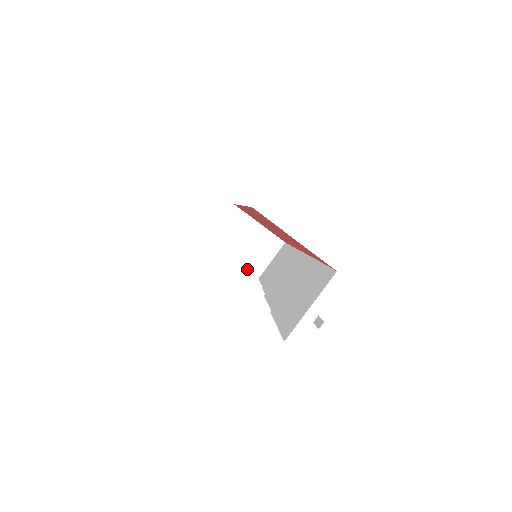
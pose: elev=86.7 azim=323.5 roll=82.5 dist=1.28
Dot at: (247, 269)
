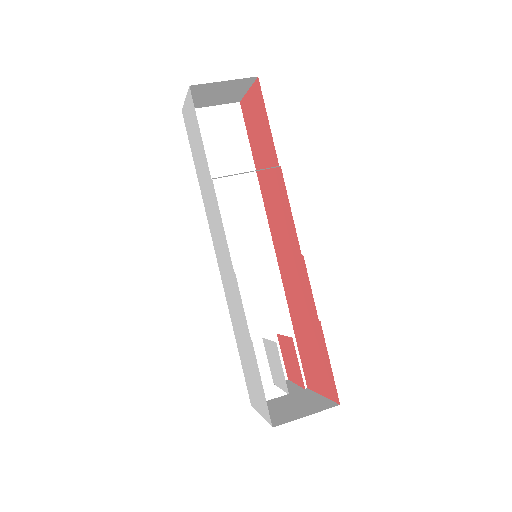
Dot at: occluded
